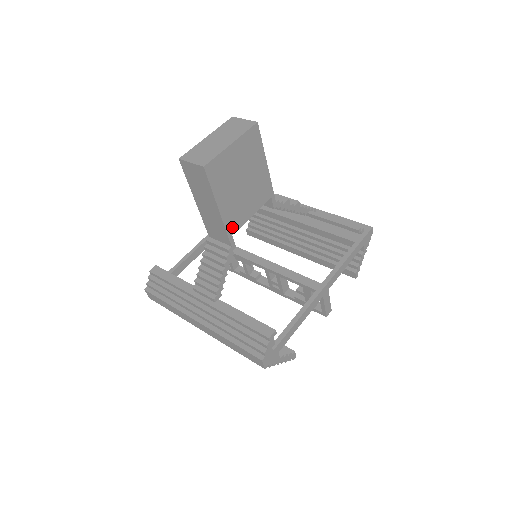
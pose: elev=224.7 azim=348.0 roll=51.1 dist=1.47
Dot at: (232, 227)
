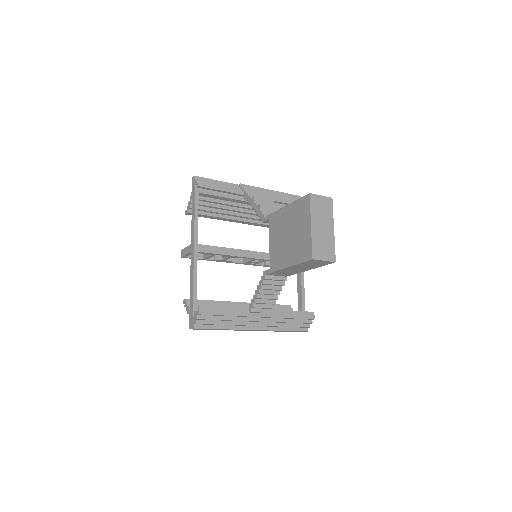
Dot at: occluded
